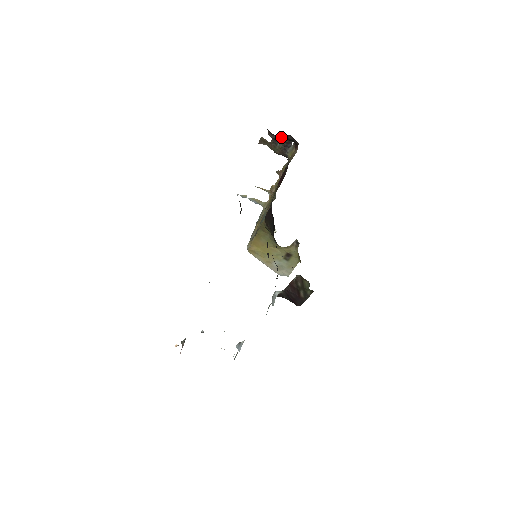
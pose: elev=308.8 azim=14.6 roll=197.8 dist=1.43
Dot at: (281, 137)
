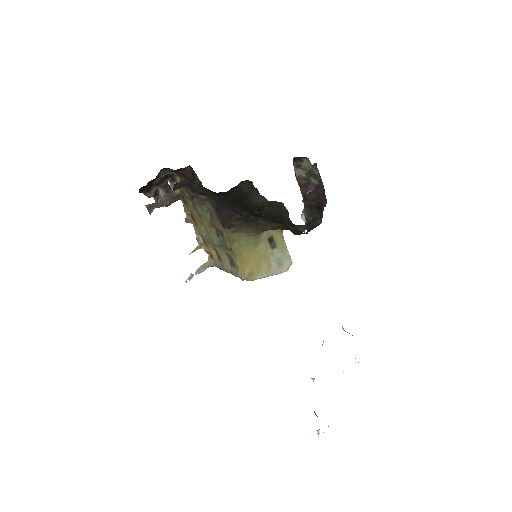
Dot at: (157, 182)
